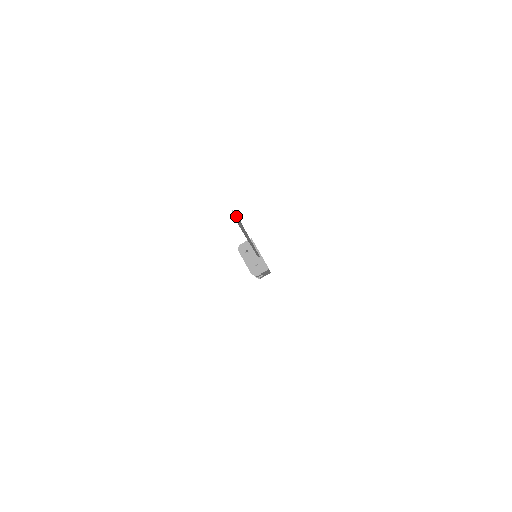
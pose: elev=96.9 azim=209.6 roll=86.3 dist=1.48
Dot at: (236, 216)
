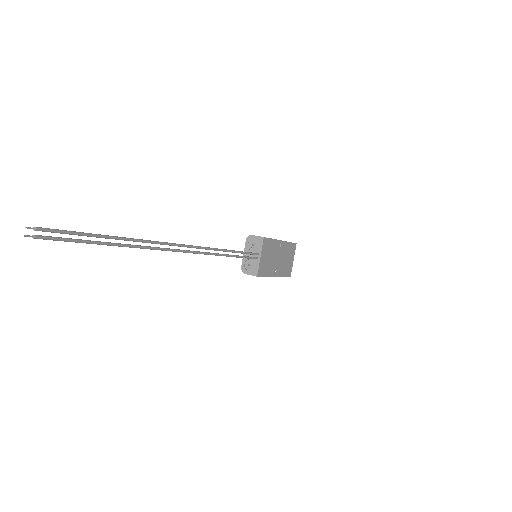
Dot at: (50, 231)
